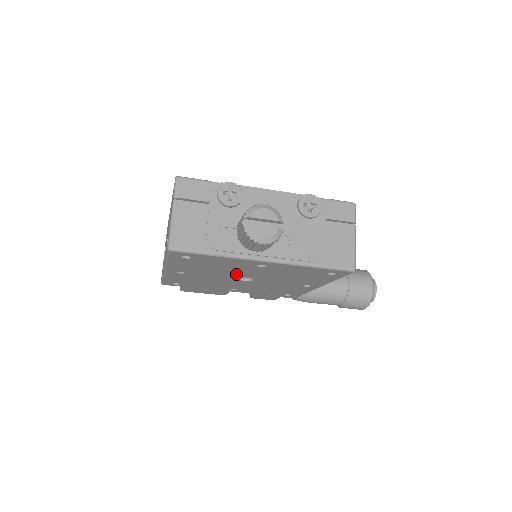
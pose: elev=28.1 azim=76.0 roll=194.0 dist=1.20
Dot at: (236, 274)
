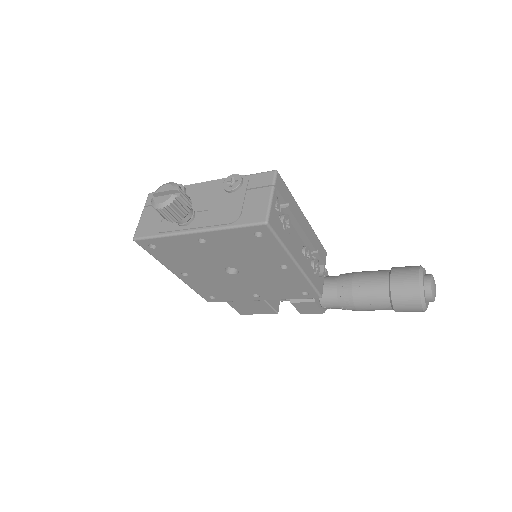
Dot at: (214, 263)
